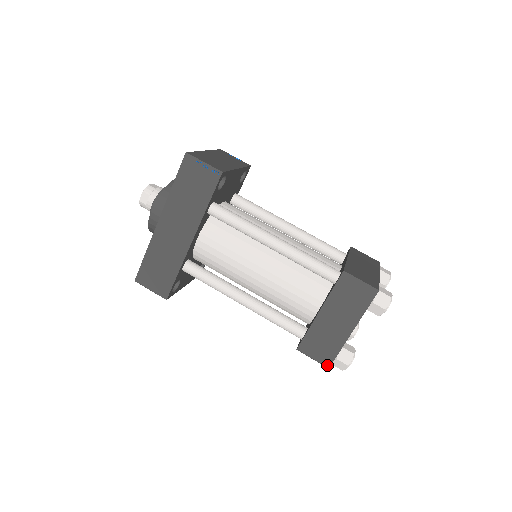
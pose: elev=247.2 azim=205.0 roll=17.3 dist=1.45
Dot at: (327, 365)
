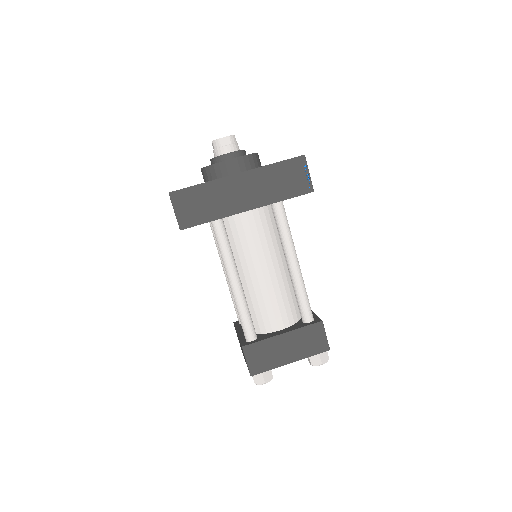
Dot at: (252, 373)
